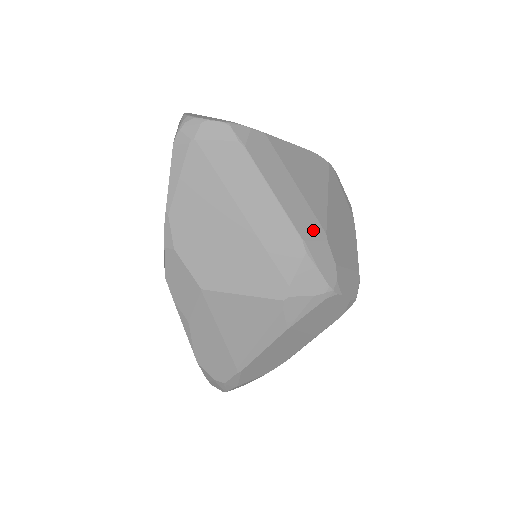
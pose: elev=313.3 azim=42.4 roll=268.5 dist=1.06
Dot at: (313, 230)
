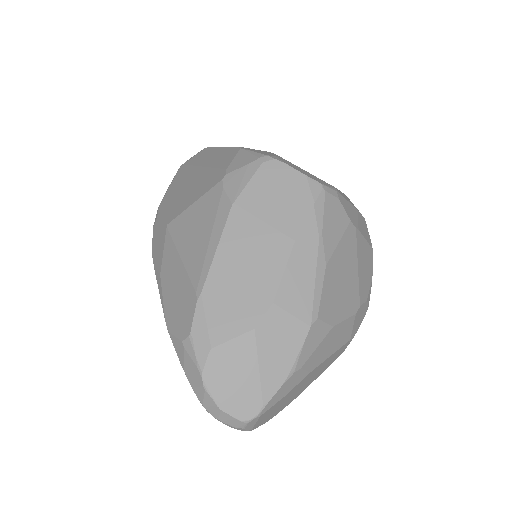
Dot at: occluded
